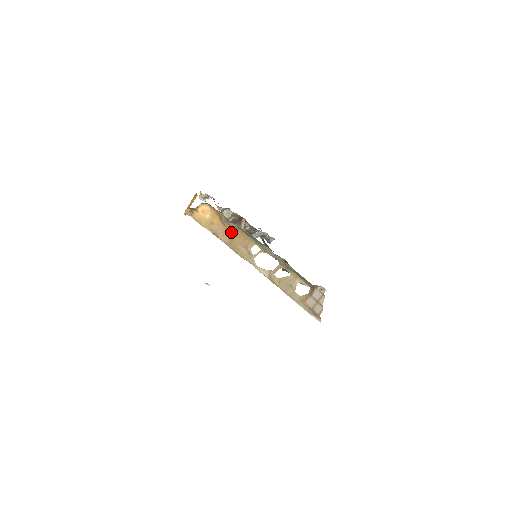
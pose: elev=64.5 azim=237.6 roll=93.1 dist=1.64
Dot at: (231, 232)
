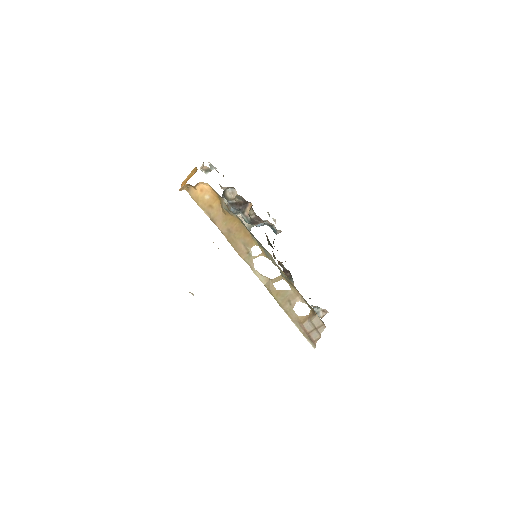
Dot at: (231, 223)
